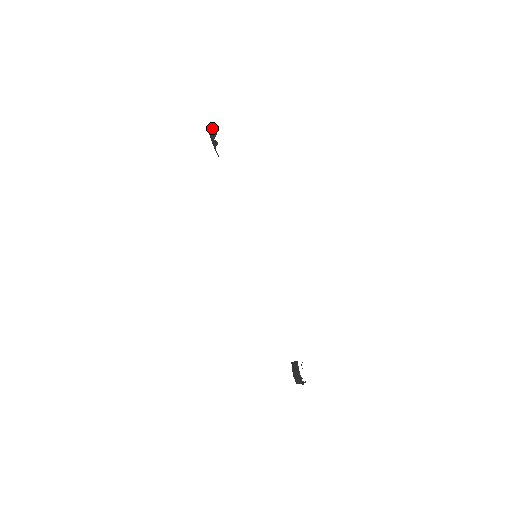
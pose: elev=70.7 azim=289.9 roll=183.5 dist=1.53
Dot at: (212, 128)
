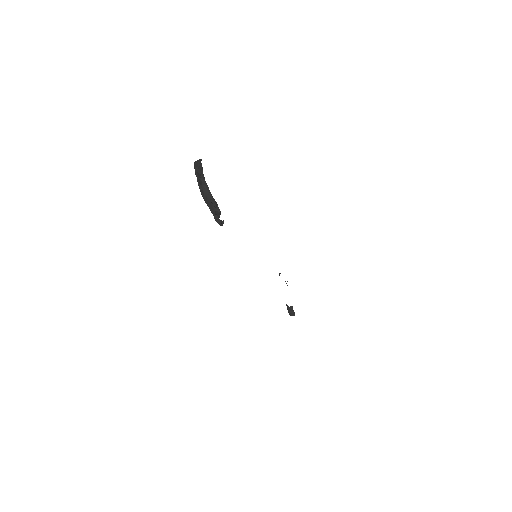
Dot at: (211, 200)
